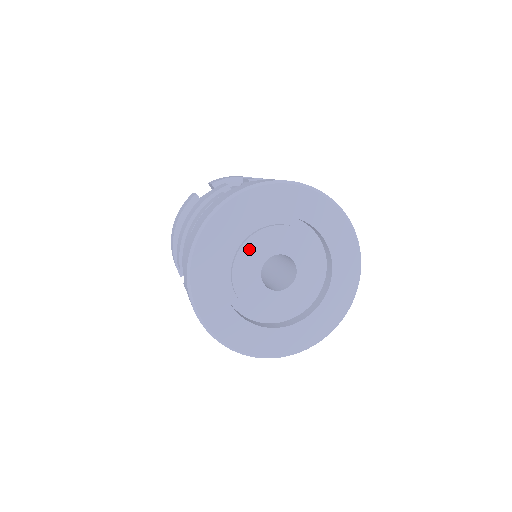
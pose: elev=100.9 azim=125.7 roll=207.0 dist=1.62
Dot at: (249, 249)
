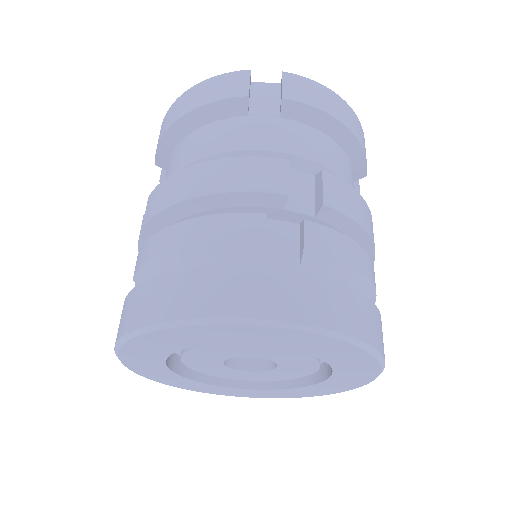
Dot at: (232, 347)
